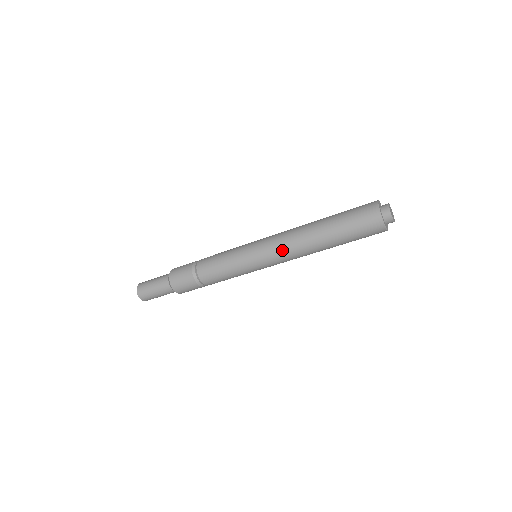
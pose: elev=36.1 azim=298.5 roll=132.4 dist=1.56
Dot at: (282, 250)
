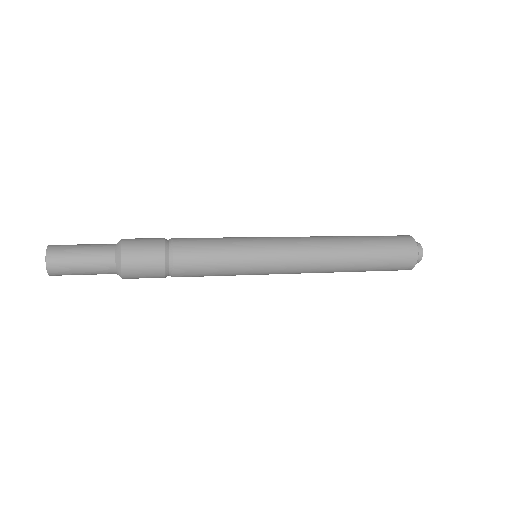
Dot at: (300, 273)
